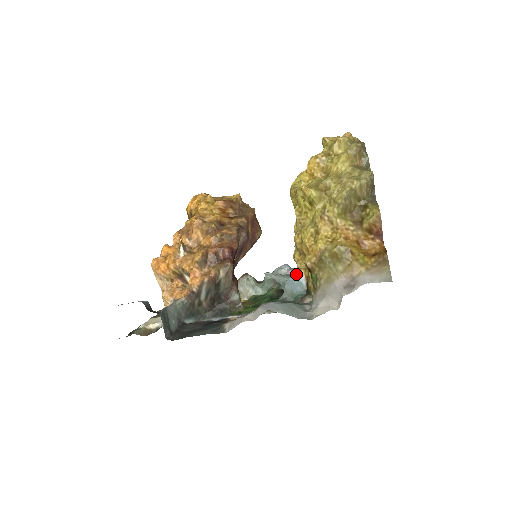
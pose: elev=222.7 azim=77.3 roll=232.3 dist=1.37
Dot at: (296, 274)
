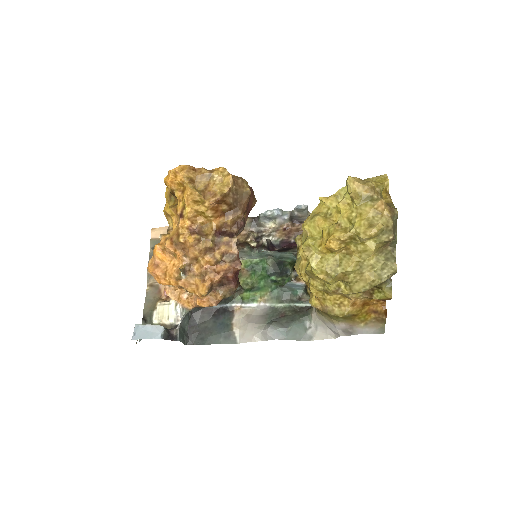
Dot at: (297, 281)
